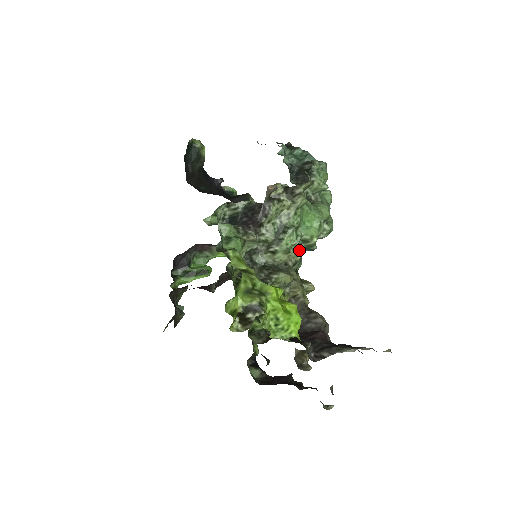
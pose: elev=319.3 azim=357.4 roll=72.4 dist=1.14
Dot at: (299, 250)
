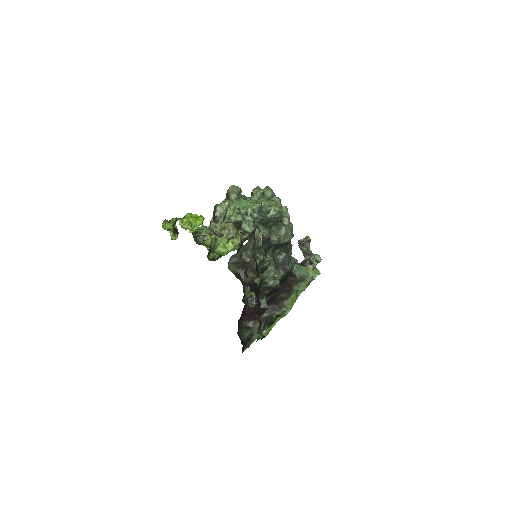
Dot at: (237, 215)
